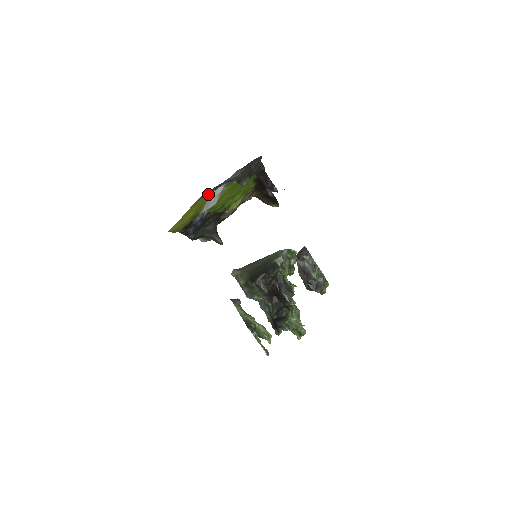
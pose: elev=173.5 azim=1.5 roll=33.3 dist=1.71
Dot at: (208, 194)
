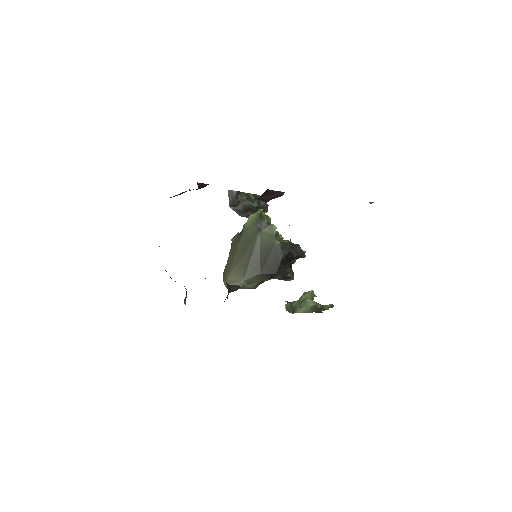
Dot at: occluded
